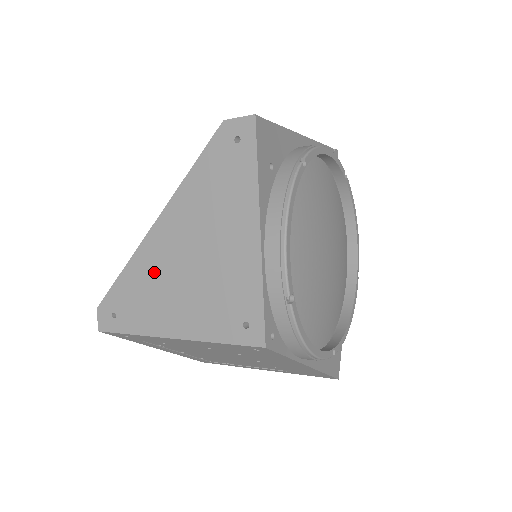
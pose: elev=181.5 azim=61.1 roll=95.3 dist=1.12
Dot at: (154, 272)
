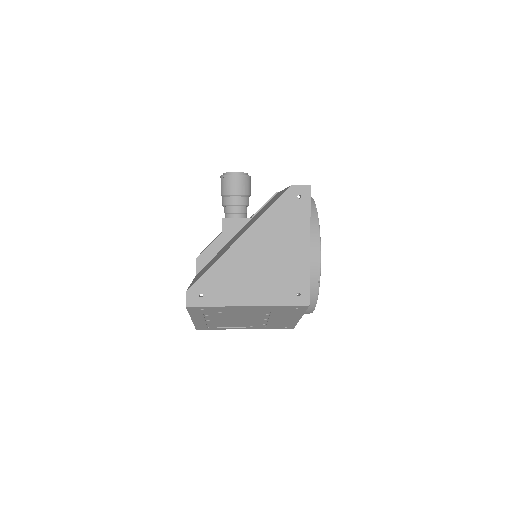
Dot at: (237, 267)
